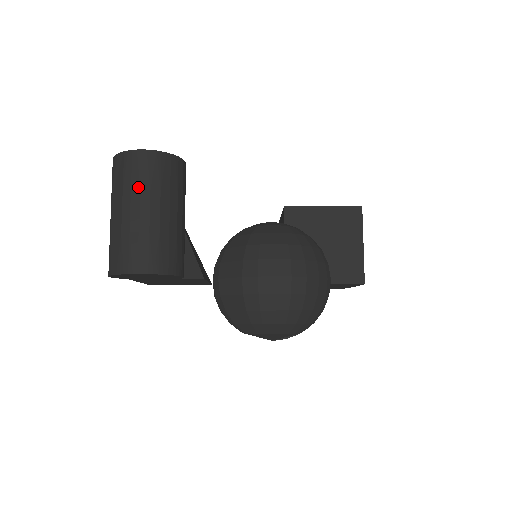
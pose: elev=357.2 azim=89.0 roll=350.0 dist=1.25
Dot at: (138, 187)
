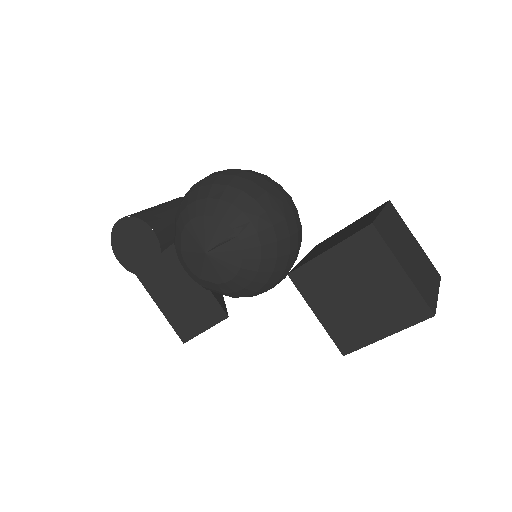
Dot at: occluded
